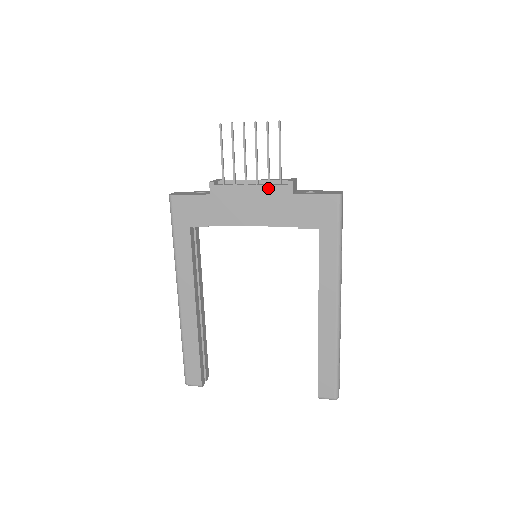
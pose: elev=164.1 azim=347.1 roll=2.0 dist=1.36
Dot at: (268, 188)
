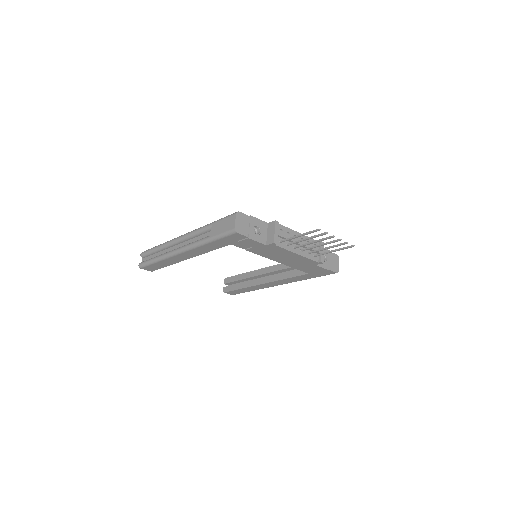
Dot at: (306, 259)
